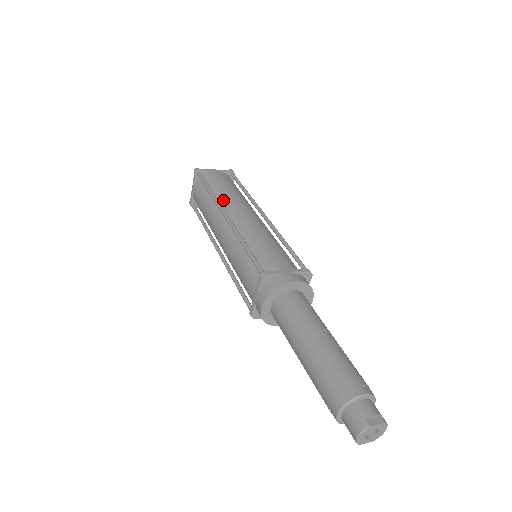
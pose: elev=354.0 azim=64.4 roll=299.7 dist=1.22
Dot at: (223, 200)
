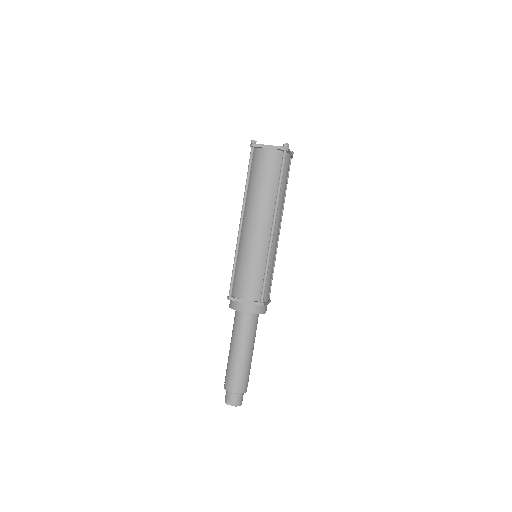
Dot at: (251, 198)
